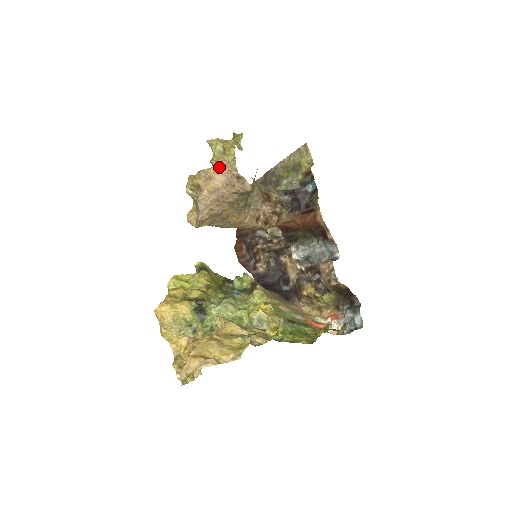
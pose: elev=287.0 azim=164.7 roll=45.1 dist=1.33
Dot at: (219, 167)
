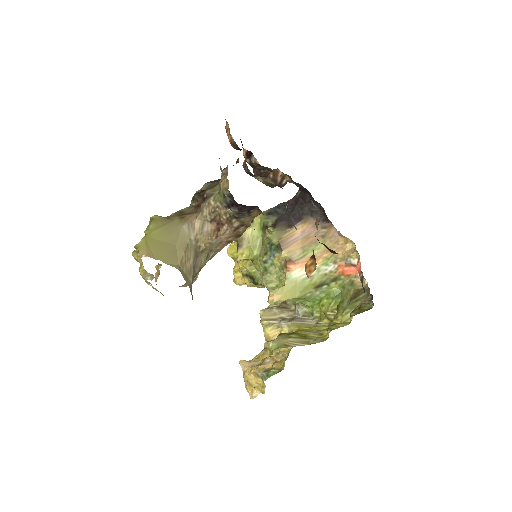
Dot at: occluded
